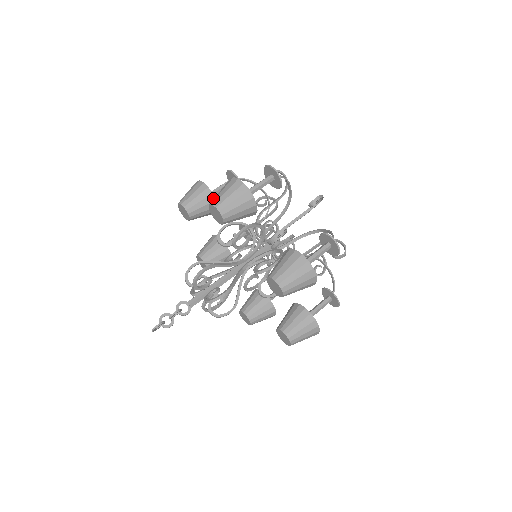
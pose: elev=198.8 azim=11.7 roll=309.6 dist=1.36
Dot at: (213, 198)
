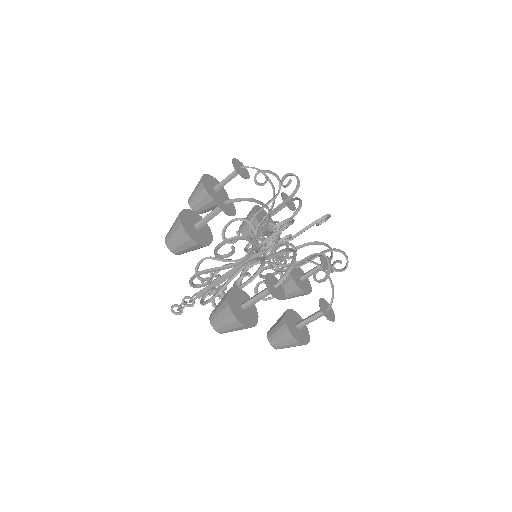
Dot at: (253, 214)
